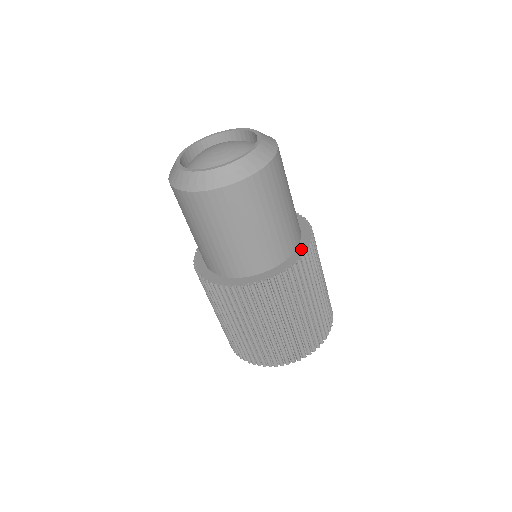
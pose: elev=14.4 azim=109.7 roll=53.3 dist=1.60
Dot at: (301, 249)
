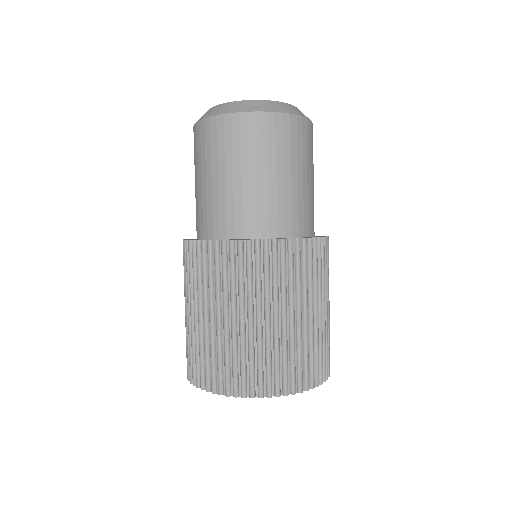
Dot at: occluded
